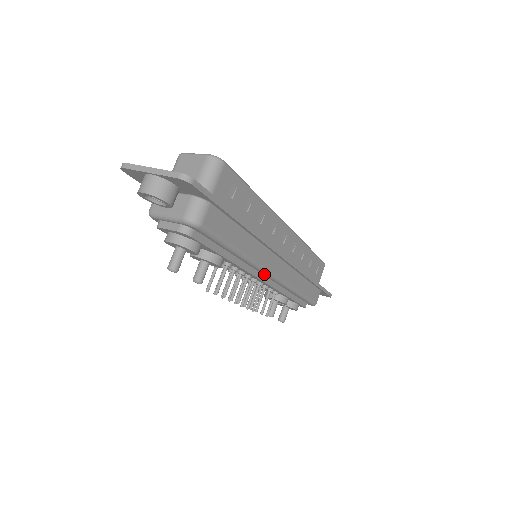
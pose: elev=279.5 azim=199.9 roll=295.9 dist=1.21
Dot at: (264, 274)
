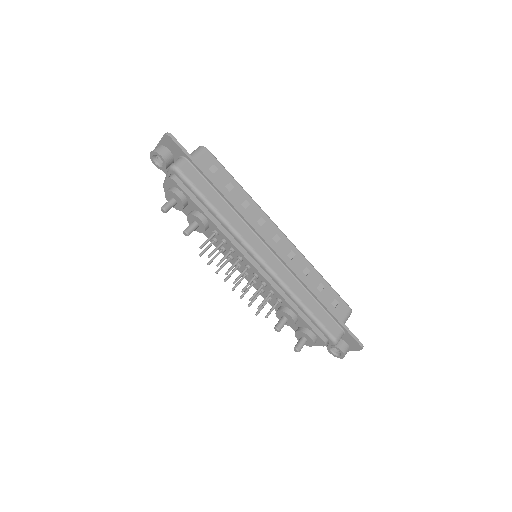
Dot at: (250, 254)
